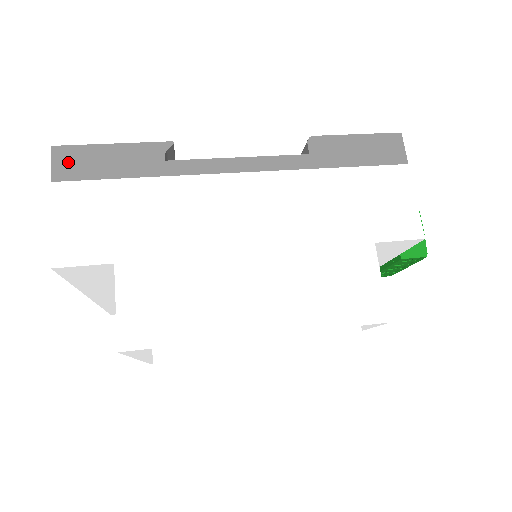
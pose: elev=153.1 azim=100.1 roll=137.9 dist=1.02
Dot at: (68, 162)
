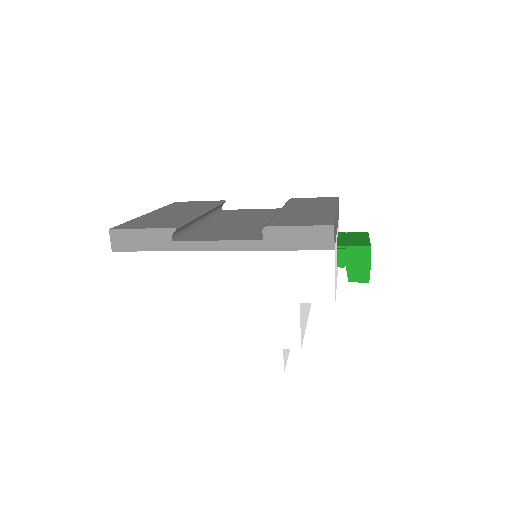
Dot at: (119, 240)
